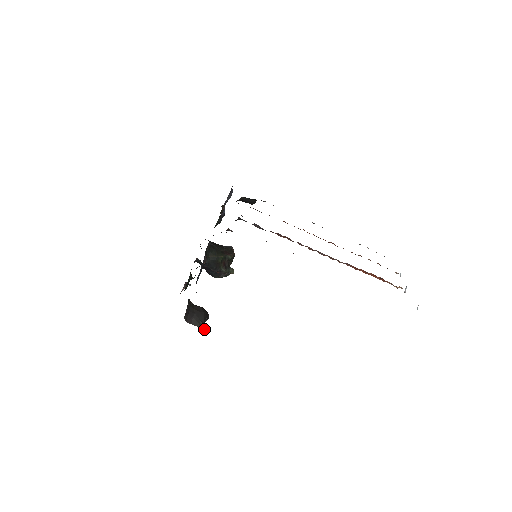
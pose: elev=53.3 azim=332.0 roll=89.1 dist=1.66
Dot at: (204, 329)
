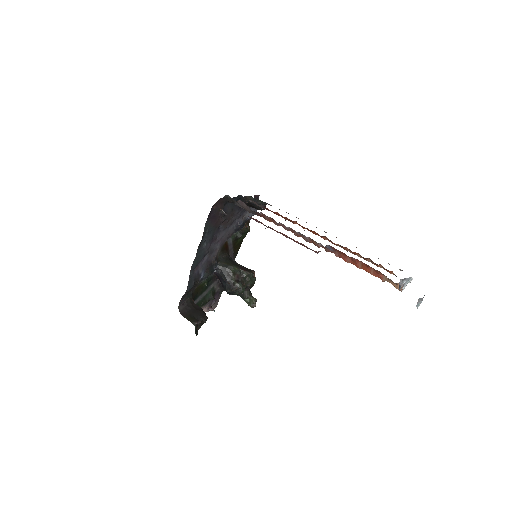
Dot at: (194, 324)
